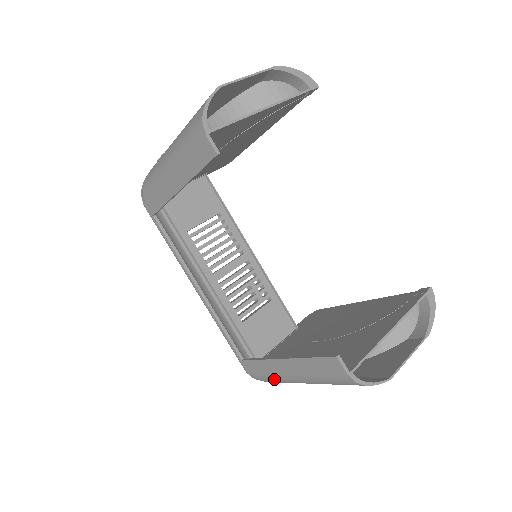
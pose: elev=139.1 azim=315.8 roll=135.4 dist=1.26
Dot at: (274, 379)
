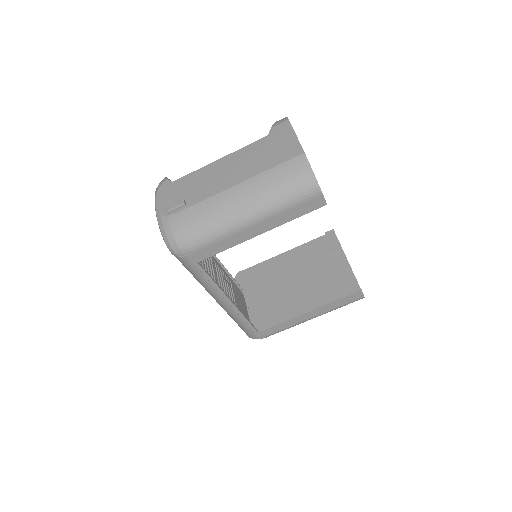
Dot at: occluded
